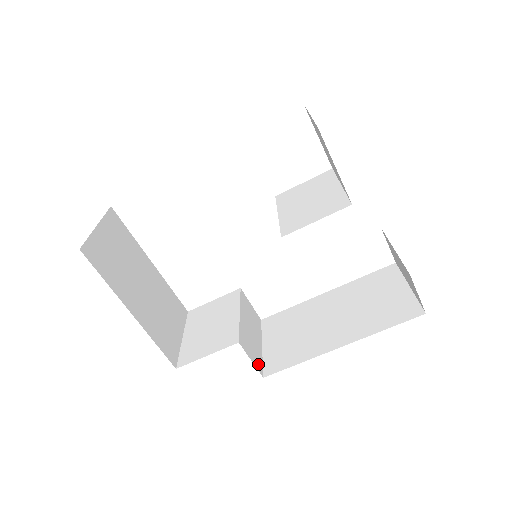
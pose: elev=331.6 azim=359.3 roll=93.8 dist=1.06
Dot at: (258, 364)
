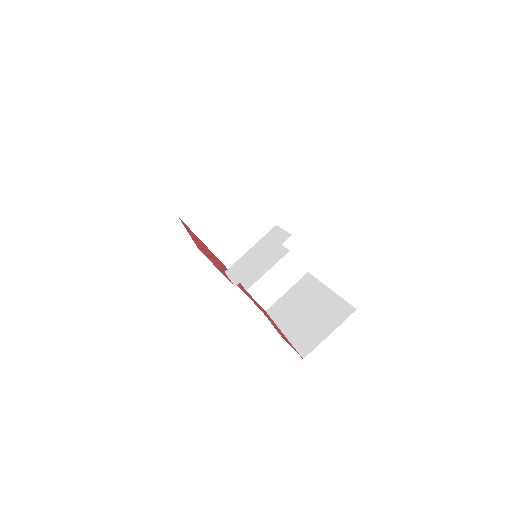
Dot at: (266, 303)
